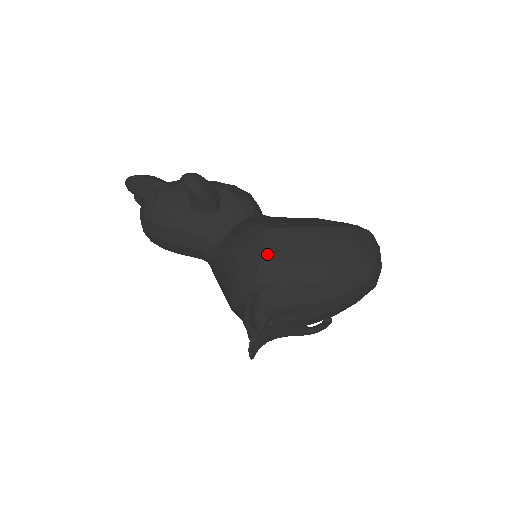
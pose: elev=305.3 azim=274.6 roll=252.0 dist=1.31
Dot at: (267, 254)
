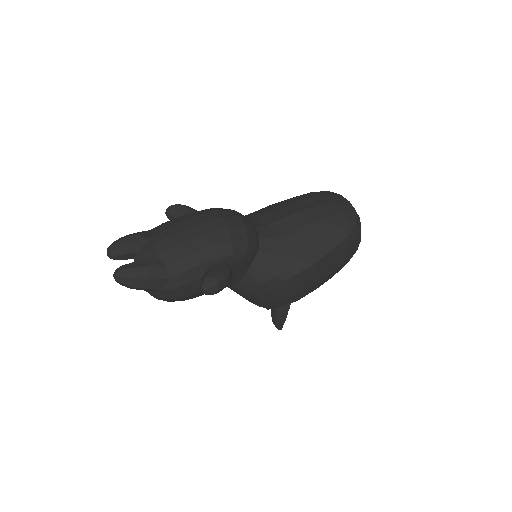
Dot at: (289, 295)
